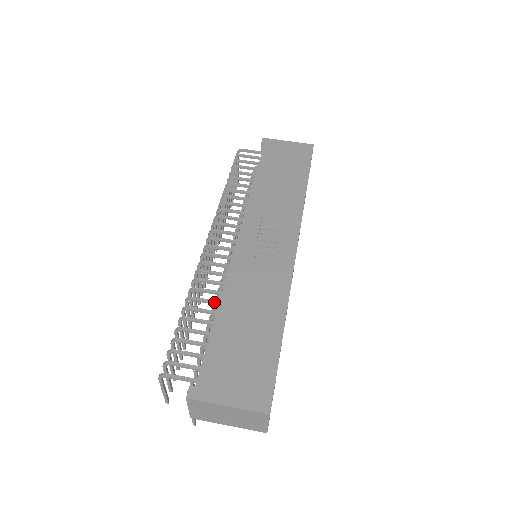
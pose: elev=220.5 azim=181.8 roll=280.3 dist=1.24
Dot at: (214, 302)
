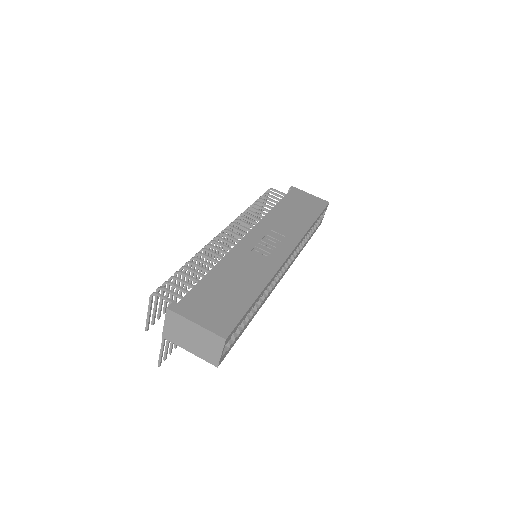
Dot at: (212, 265)
